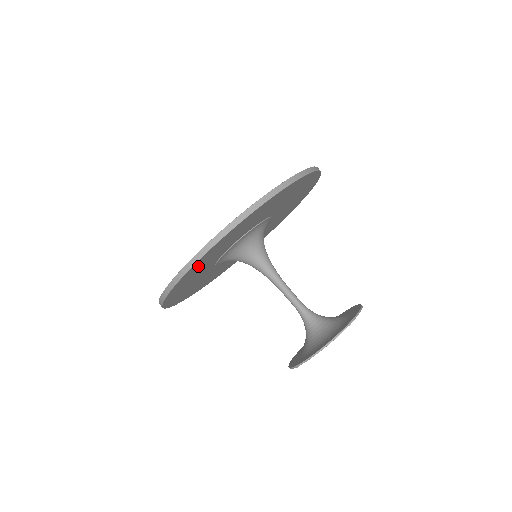
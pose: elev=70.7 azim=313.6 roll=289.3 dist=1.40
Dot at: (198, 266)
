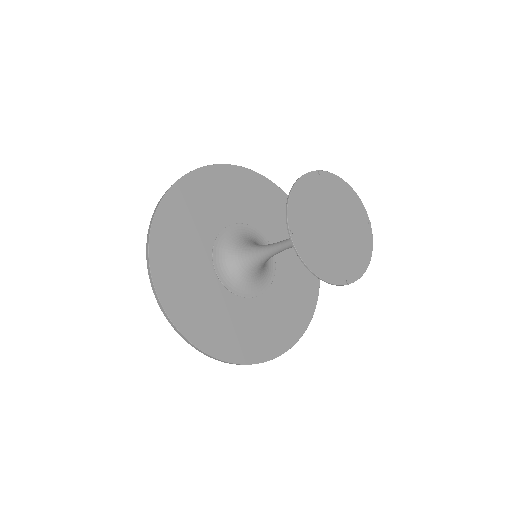
Dot at: (170, 229)
